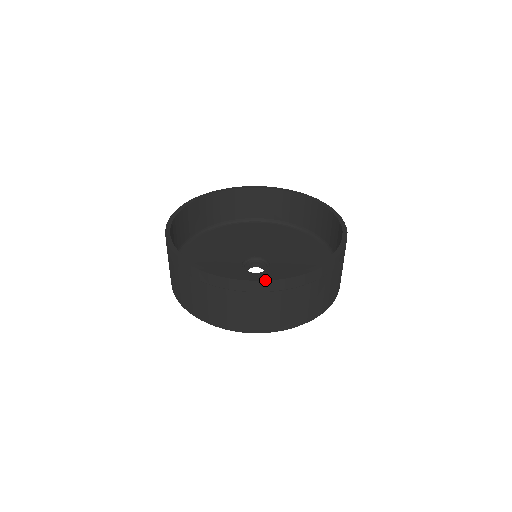
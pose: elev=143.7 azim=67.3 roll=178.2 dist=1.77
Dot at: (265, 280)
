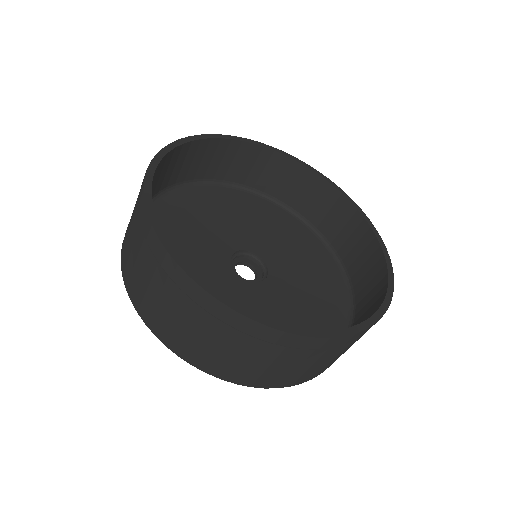
Dot at: (289, 332)
